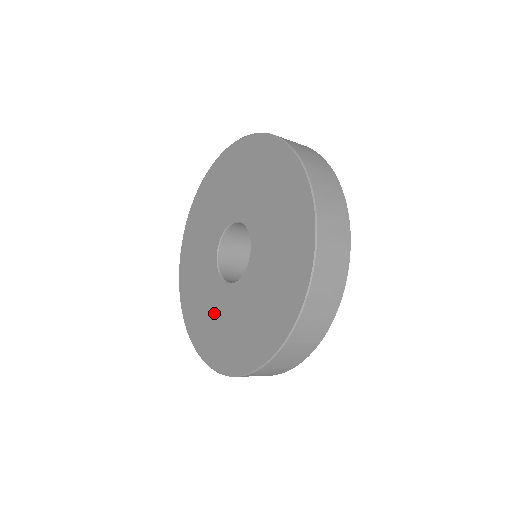
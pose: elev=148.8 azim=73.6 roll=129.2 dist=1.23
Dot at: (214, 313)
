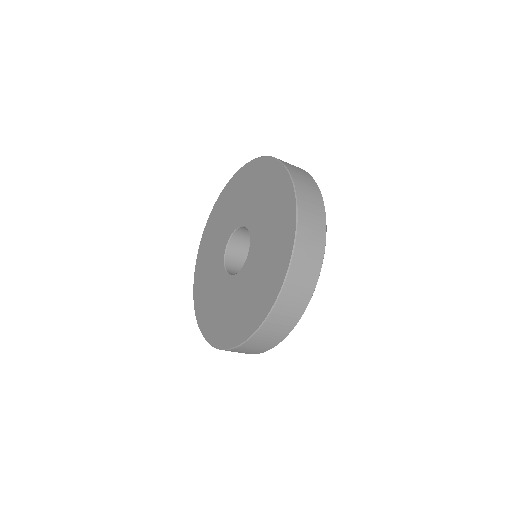
Dot at: (215, 295)
